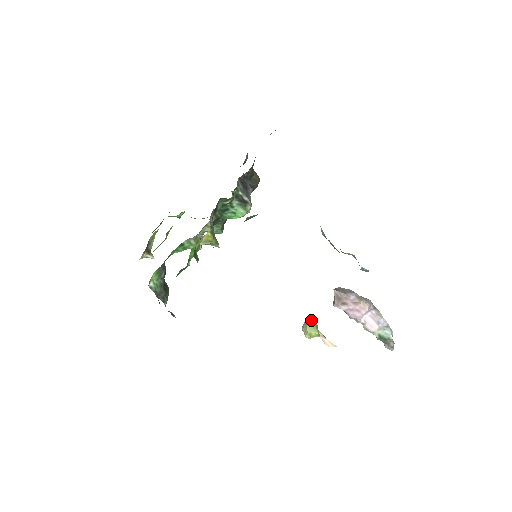
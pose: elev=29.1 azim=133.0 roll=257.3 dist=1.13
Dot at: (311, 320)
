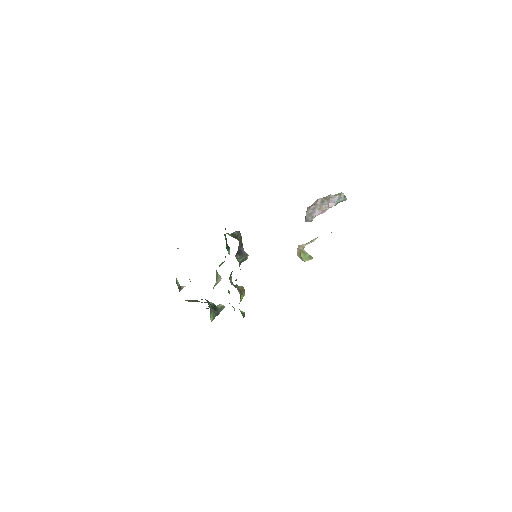
Dot at: (304, 256)
